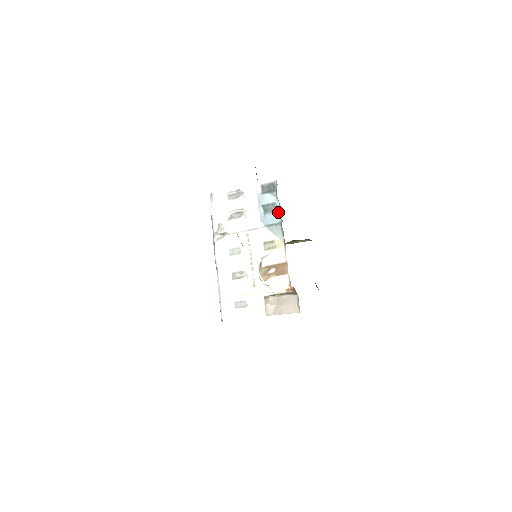
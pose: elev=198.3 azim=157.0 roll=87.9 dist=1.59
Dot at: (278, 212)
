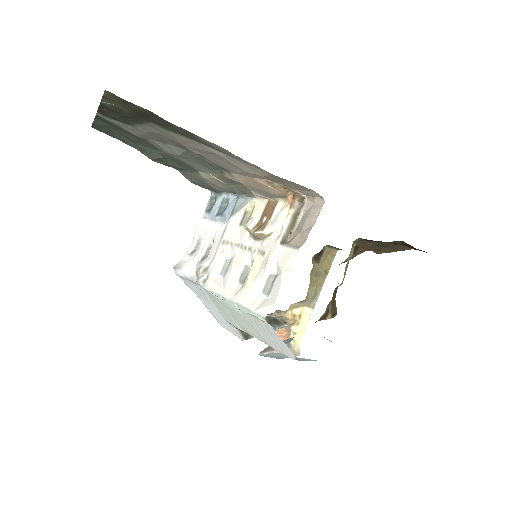
Dot at: (230, 198)
